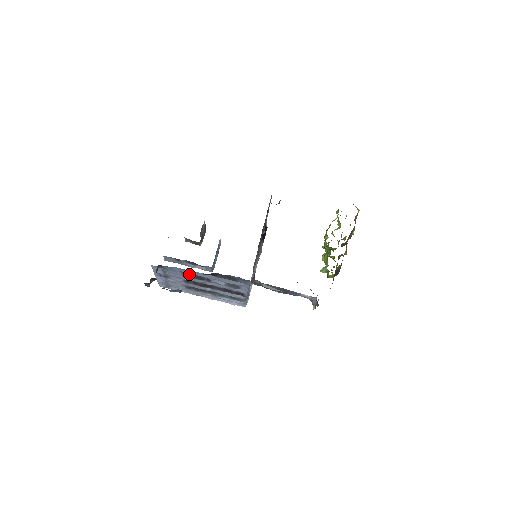
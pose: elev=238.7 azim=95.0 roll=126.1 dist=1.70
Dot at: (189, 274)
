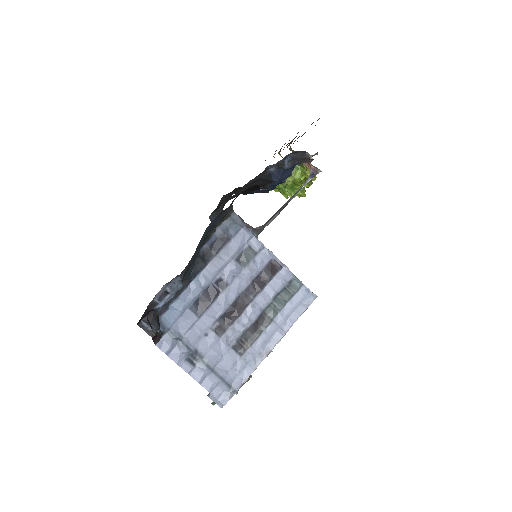
Dot at: (199, 304)
